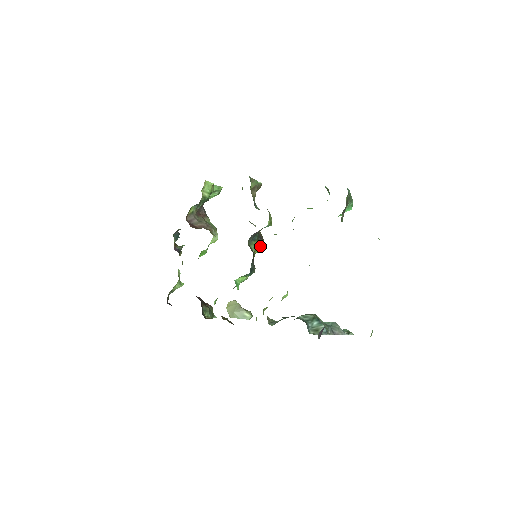
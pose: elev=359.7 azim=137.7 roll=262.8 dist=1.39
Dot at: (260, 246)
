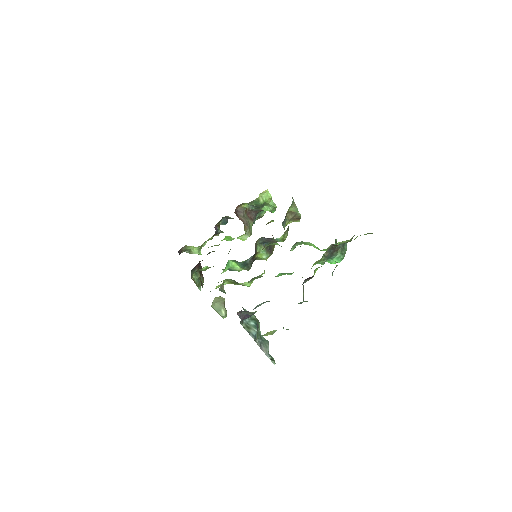
Dot at: (265, 255)
